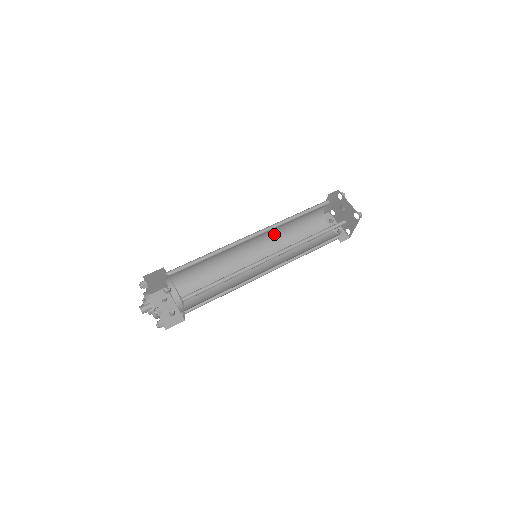
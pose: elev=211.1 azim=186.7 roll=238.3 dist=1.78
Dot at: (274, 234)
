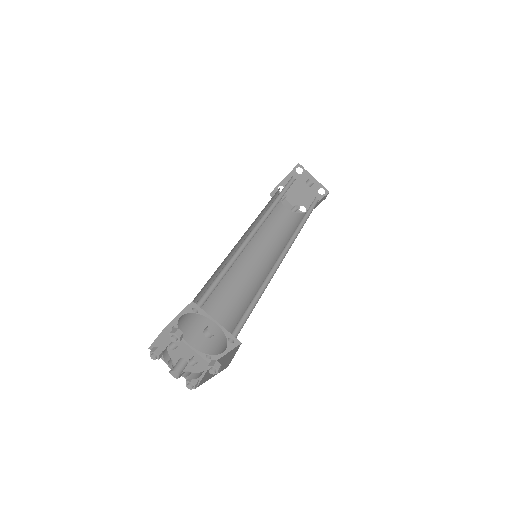
Dot at: (252, 224)
